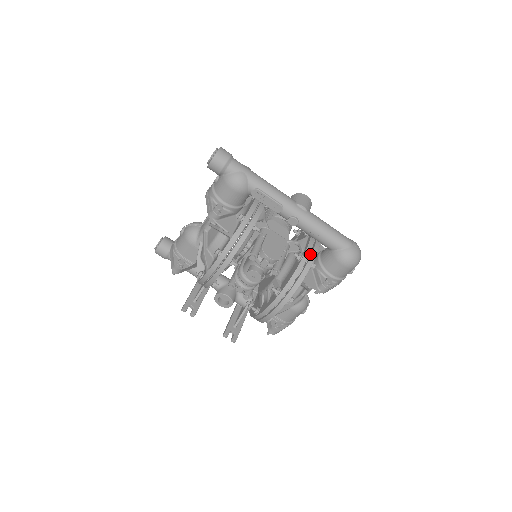
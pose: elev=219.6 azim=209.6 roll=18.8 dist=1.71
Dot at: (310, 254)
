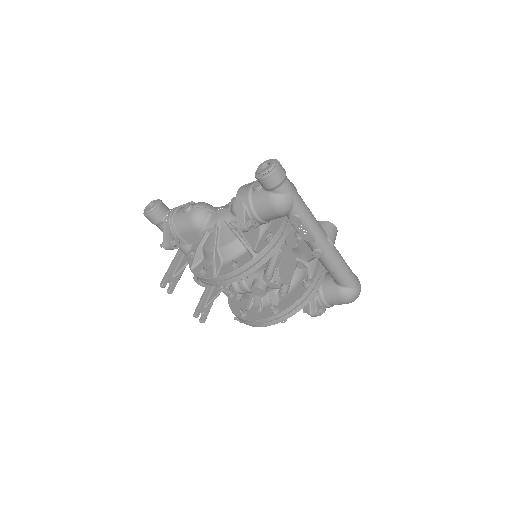
Dot at: (316, 281)
